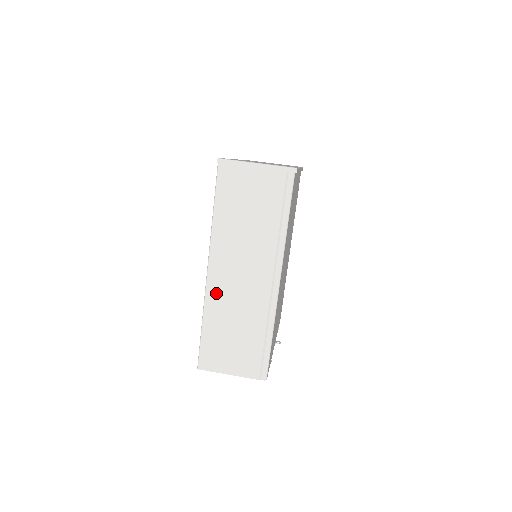
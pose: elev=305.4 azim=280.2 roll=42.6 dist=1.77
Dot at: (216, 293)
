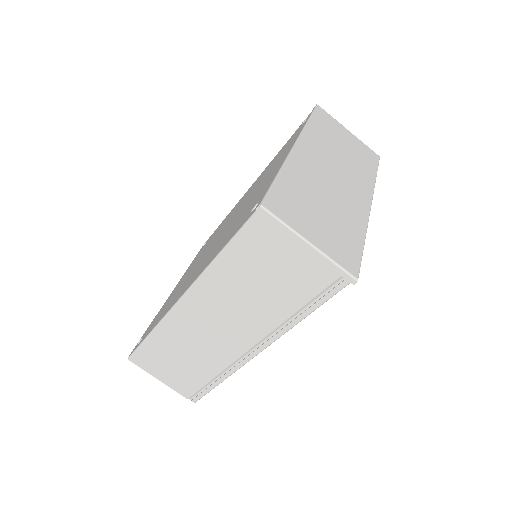
Dot at: (179, 322)
